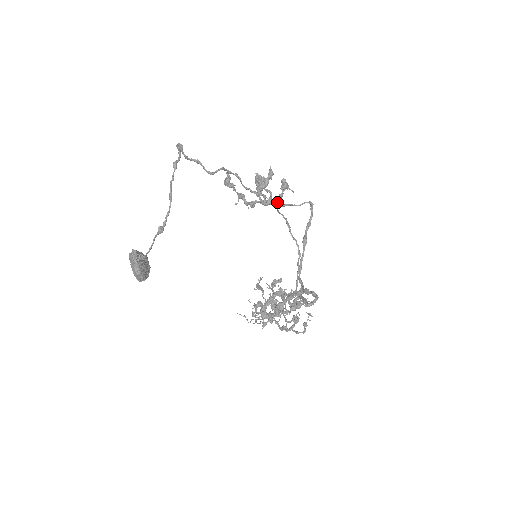
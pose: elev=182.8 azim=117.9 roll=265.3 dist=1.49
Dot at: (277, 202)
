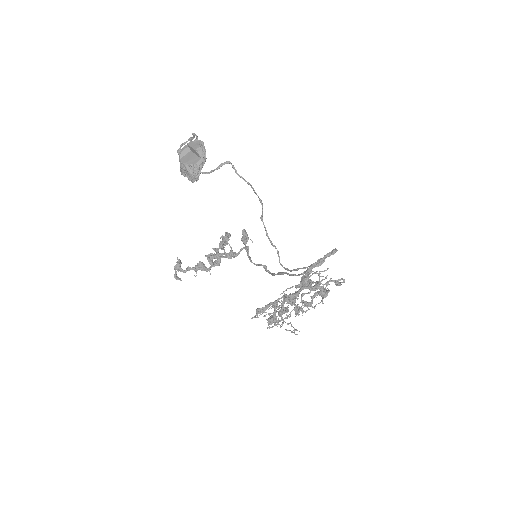
Dot at: occluded
